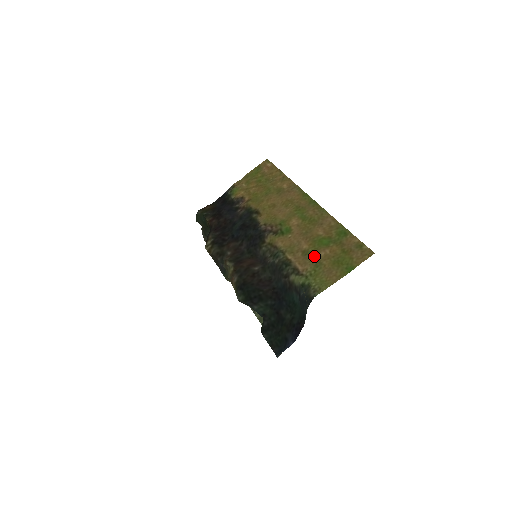
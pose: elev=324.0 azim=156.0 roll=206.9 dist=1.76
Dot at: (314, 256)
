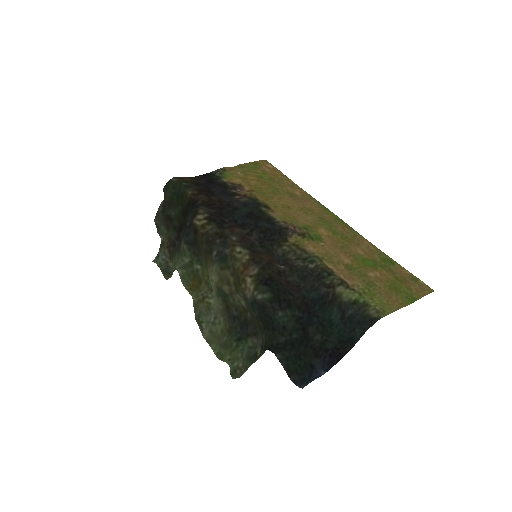
Dot at: (363, 274)
